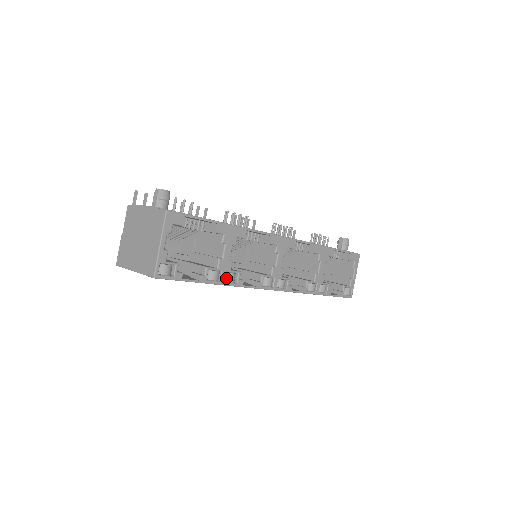
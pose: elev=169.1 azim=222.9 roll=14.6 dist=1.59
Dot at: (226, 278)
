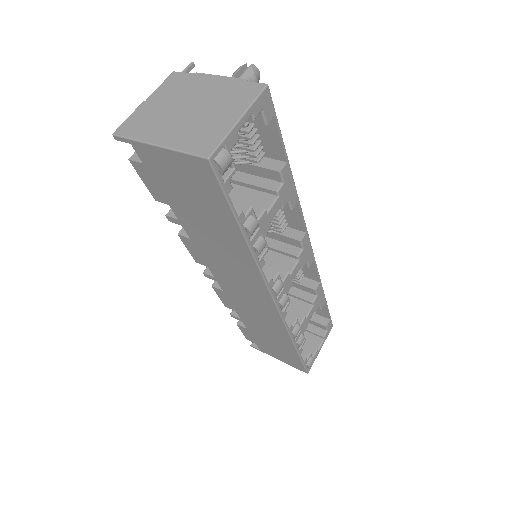
Dot at: (256, 242)
